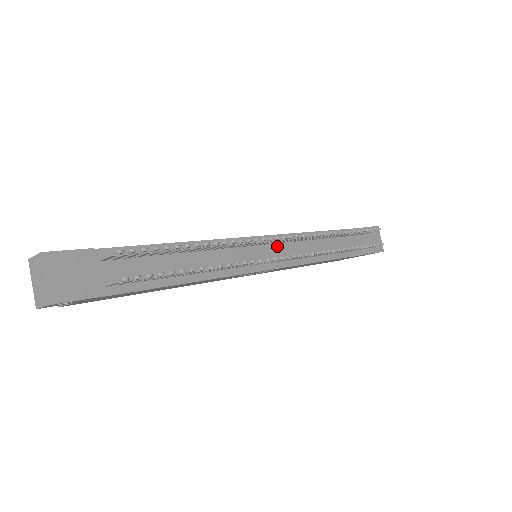
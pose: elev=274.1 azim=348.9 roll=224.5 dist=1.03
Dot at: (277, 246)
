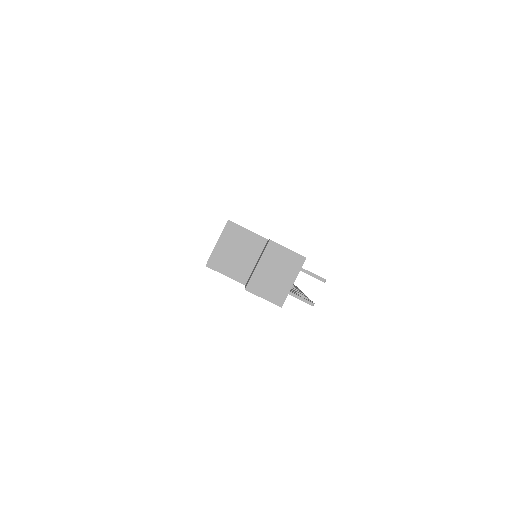
Dot at: occluded
